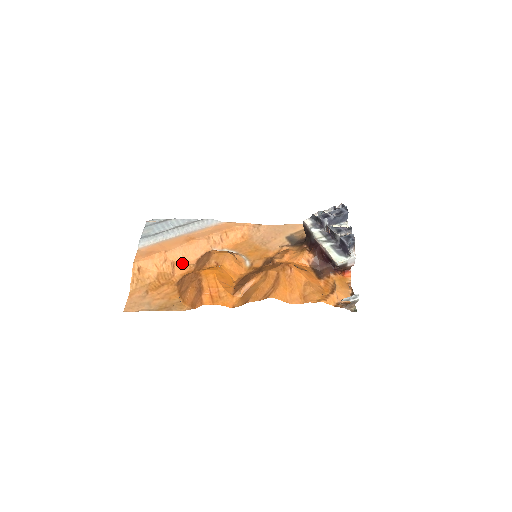
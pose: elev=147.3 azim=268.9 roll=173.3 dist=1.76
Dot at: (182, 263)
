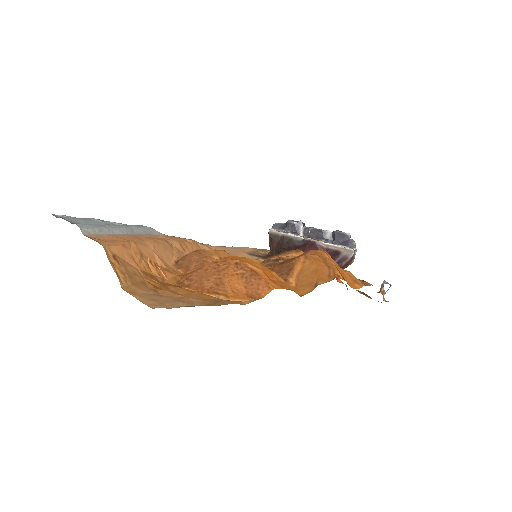
Dot at: (161, 265)
